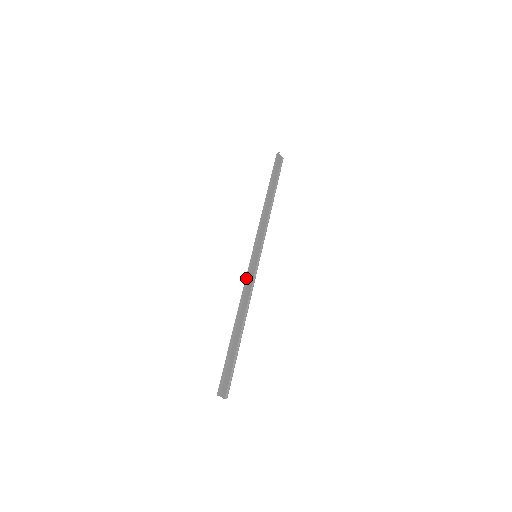
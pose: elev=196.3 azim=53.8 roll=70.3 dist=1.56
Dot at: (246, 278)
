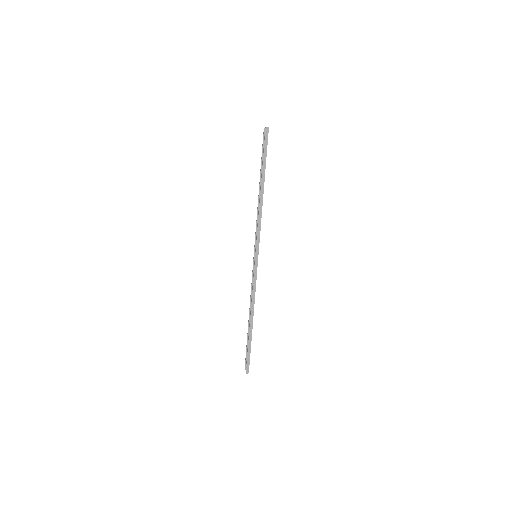
Dot at: (254, 282)
